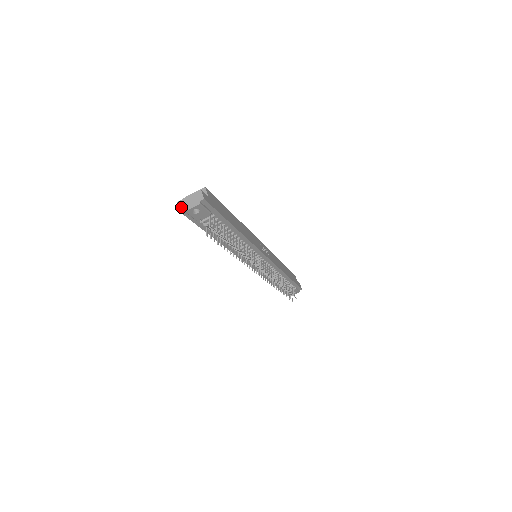
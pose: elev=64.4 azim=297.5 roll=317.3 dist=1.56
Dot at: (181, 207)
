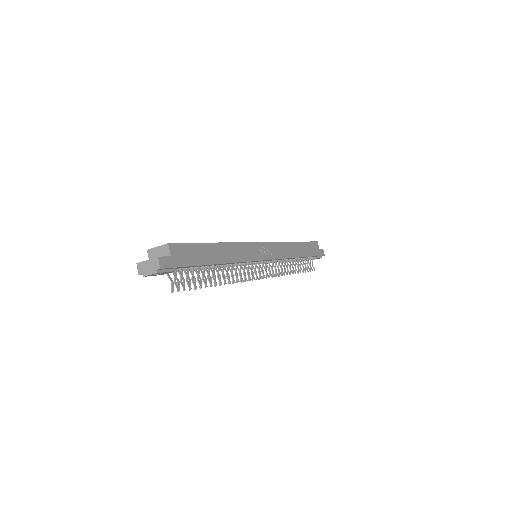
Dot at: (140, 271)
